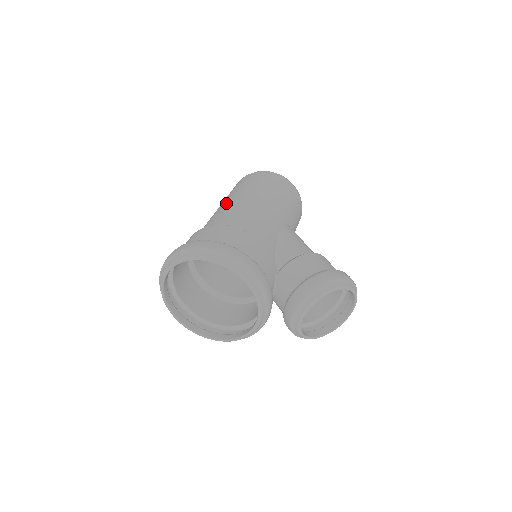
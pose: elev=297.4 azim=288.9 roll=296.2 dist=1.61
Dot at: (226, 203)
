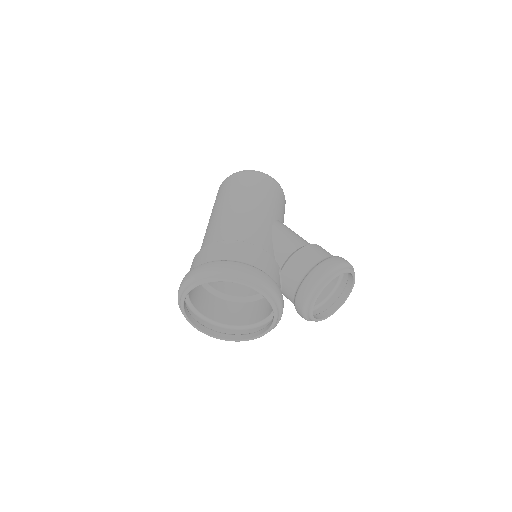
Dot at: (217, 214)
